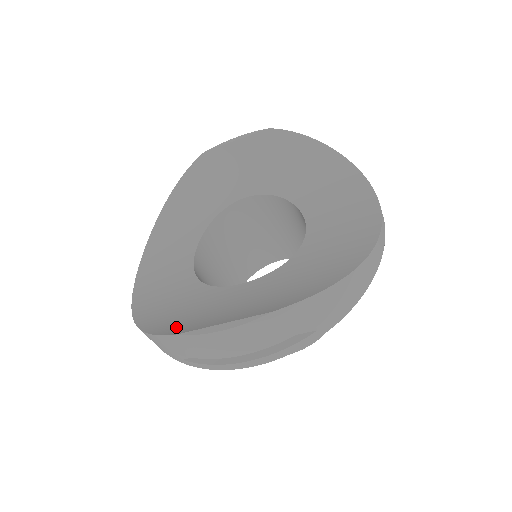
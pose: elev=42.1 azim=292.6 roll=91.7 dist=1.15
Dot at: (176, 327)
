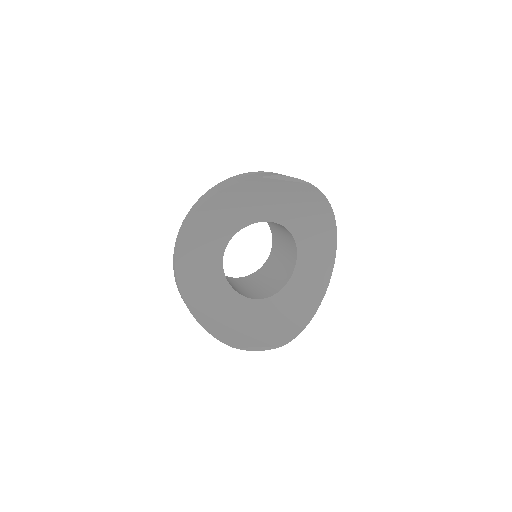
Dot at: (228, 335)
